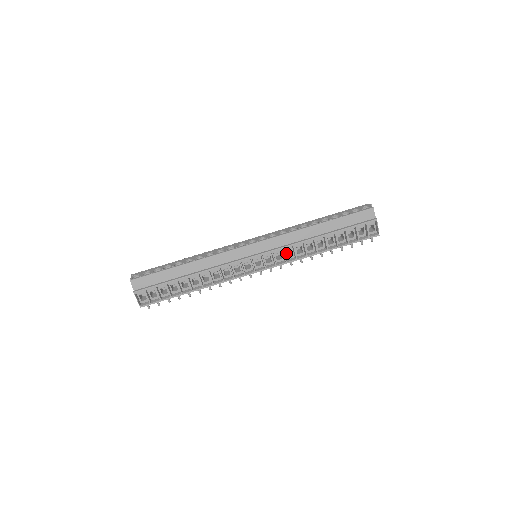
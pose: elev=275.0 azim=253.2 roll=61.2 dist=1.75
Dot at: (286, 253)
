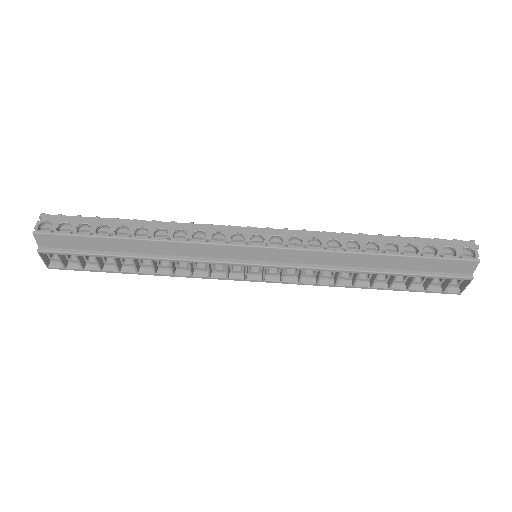
Dot at: occluded
